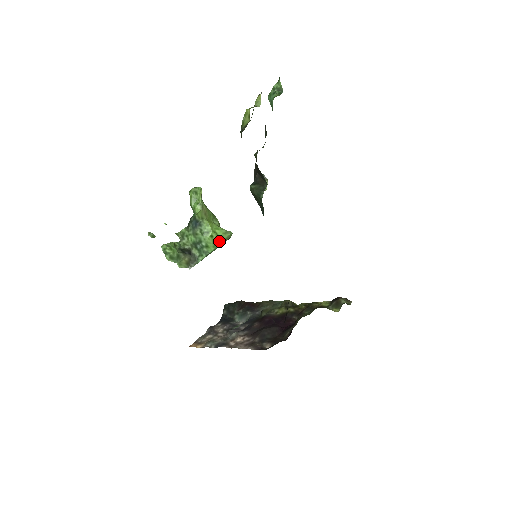
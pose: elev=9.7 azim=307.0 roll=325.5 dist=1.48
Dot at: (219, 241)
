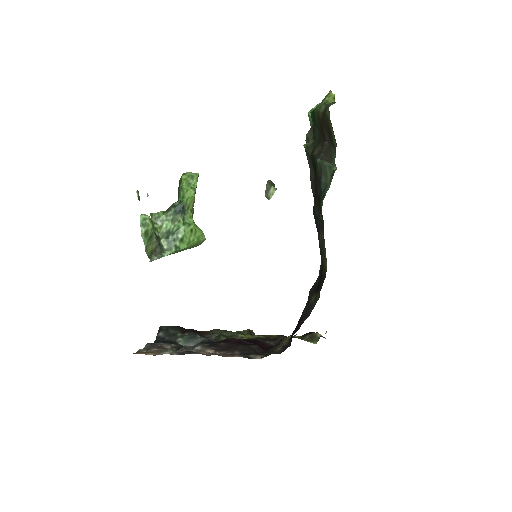
Dot at: (194, 240)
